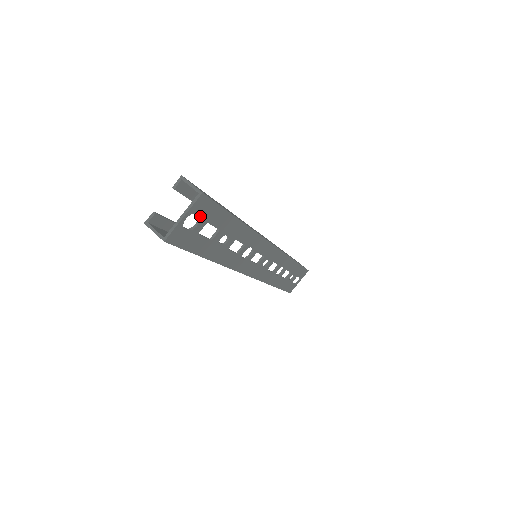
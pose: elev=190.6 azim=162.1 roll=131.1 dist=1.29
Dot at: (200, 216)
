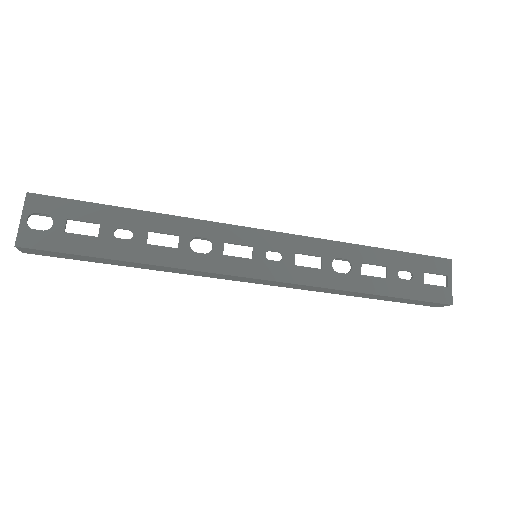
Dot at: (48, 214)
